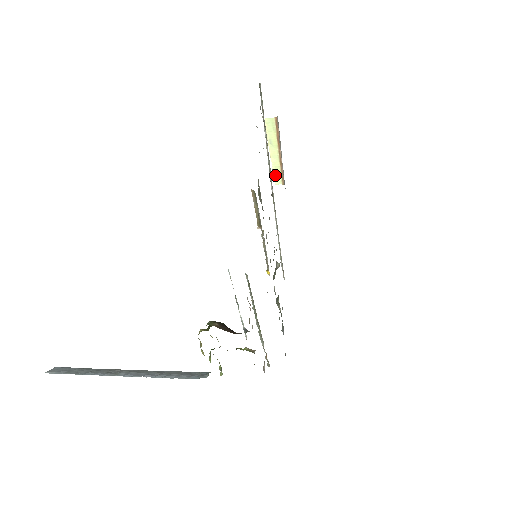
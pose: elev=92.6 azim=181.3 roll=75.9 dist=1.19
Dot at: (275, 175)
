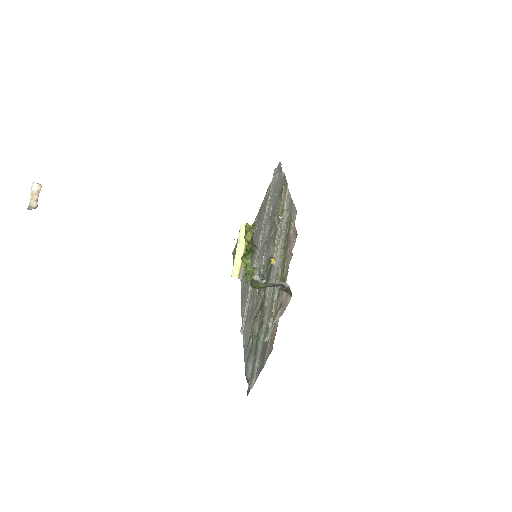
Dot at: (234, 268)
